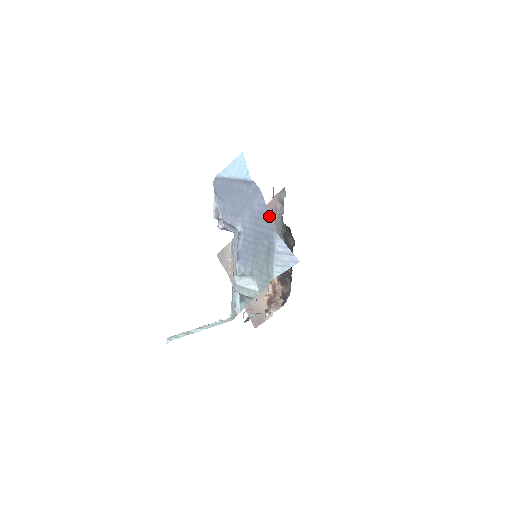
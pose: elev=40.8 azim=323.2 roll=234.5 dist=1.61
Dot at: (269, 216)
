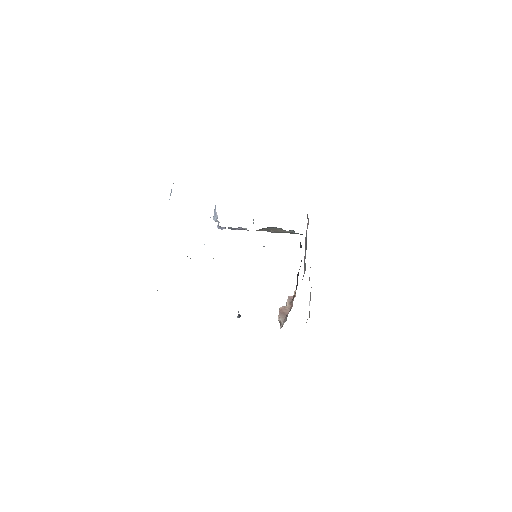
Dot at: occluded
